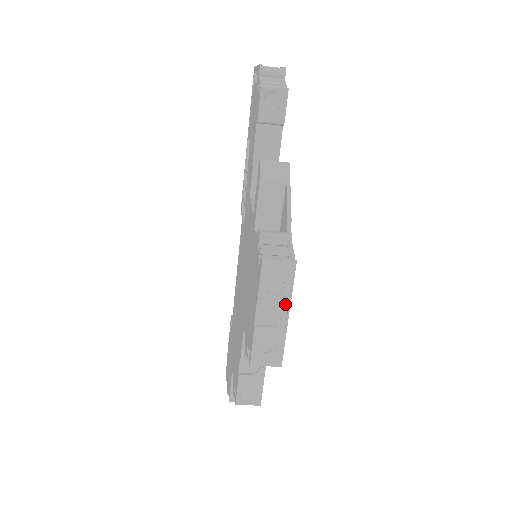
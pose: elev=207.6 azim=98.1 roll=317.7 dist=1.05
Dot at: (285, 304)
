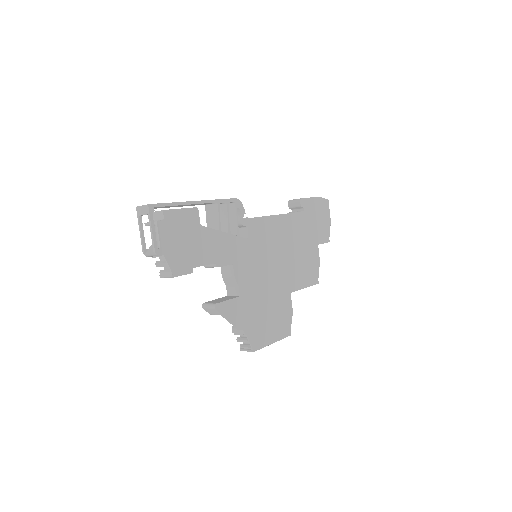
Dot at: (266, 345)
